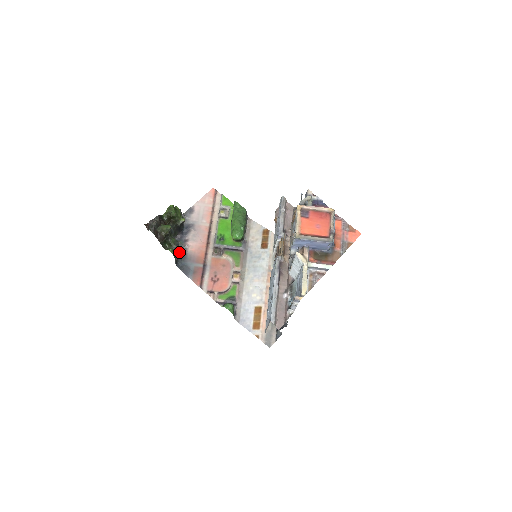
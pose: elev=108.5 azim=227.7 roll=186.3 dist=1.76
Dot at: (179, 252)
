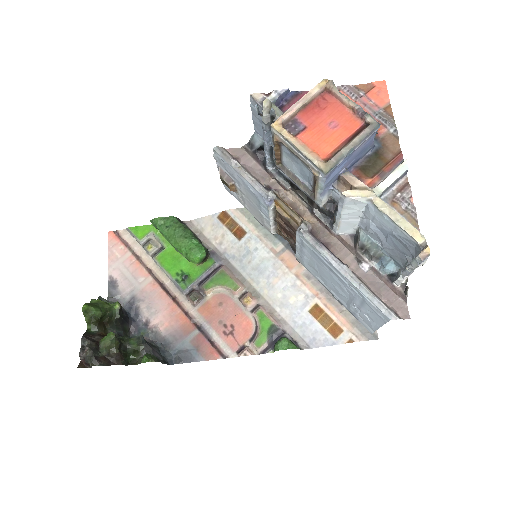
Dot at: (154, 346)
